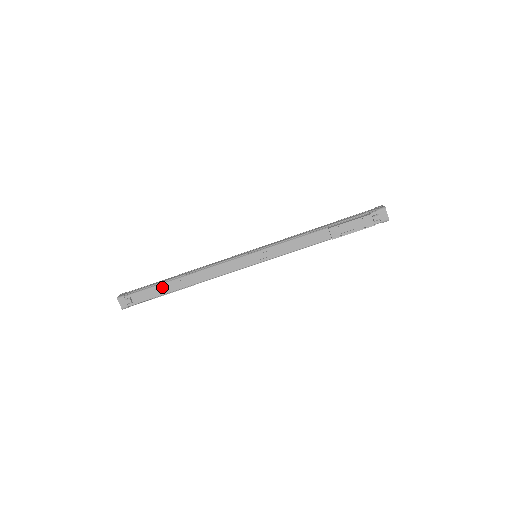
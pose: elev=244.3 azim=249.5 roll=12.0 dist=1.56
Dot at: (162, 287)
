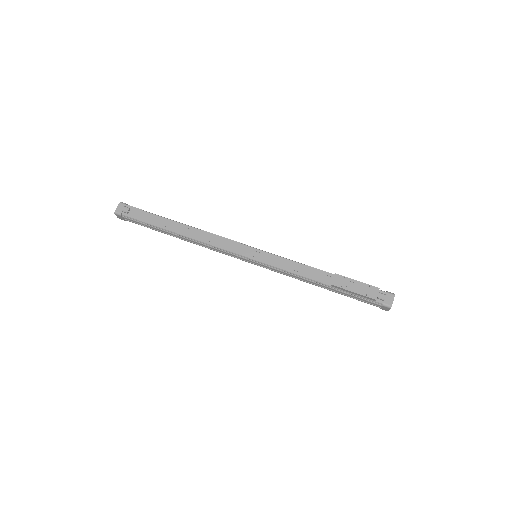
Dot at: (162, 220)
